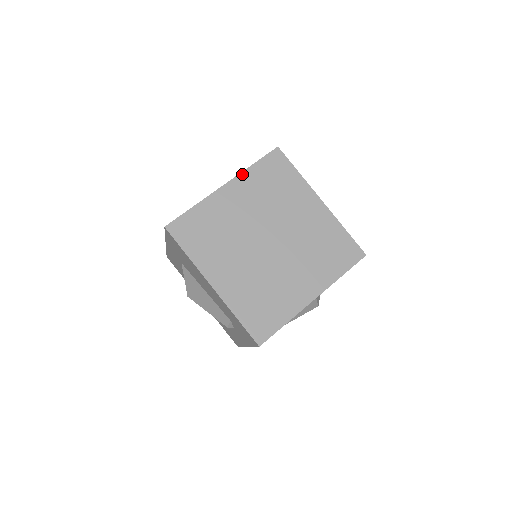
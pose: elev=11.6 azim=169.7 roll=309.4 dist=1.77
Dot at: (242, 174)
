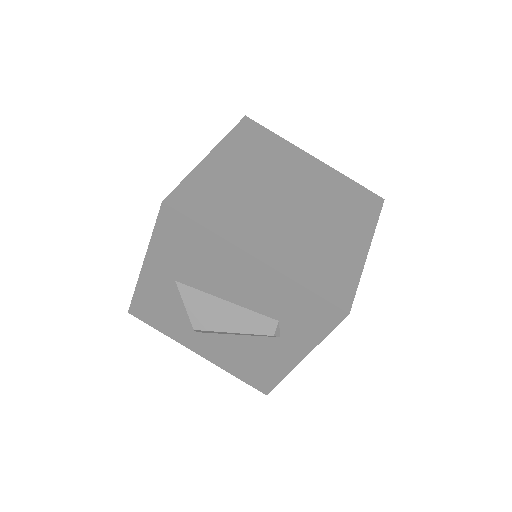
Dot at: (224, 141)
